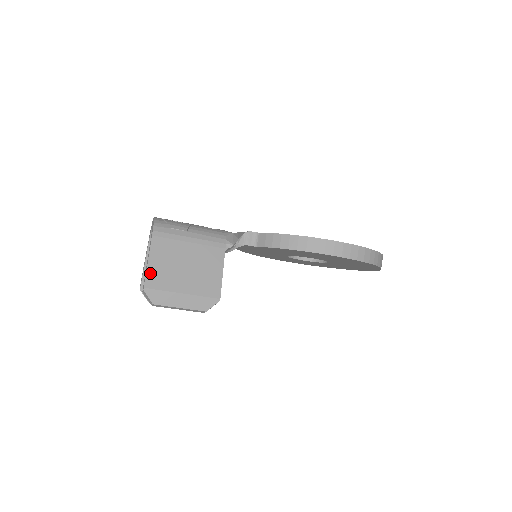
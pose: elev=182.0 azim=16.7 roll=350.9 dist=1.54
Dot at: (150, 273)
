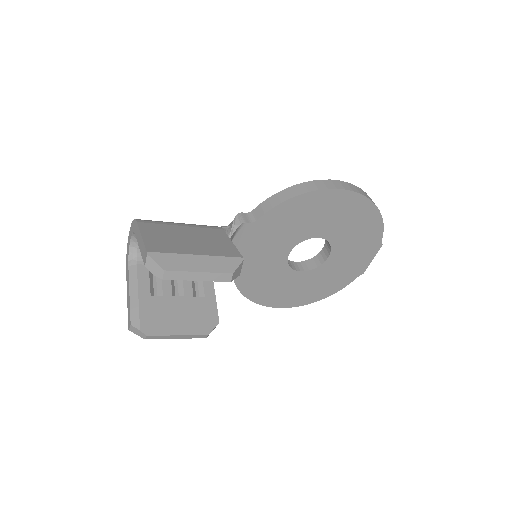
Dot at: (149, 243)
